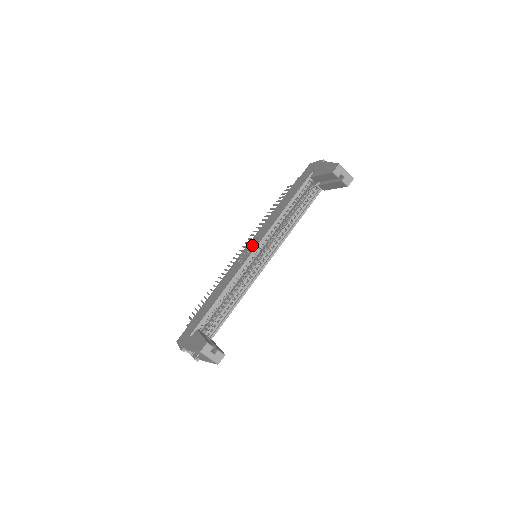
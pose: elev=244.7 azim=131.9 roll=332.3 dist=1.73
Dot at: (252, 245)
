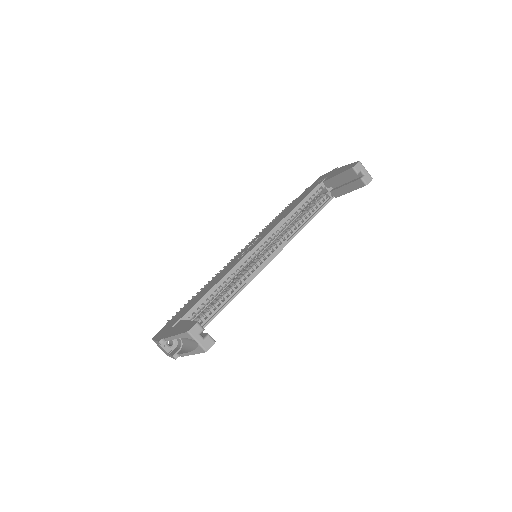
Dot at: (253, 243)
